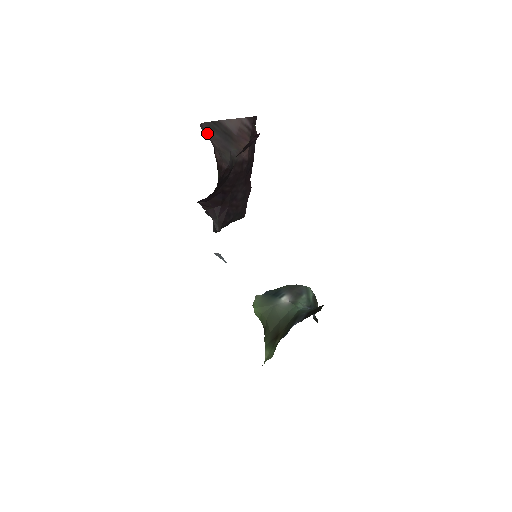
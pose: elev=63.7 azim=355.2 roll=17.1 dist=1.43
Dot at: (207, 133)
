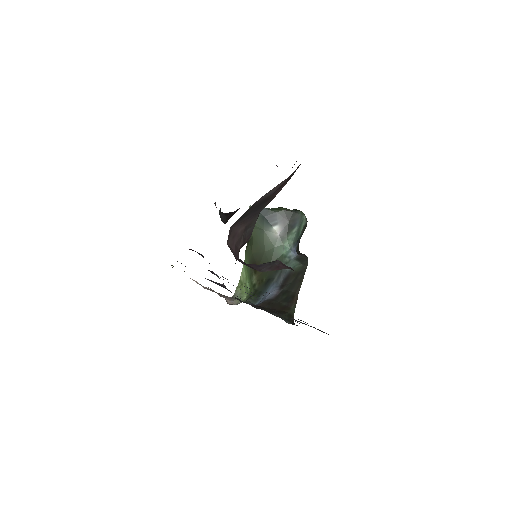
Dot at: (235, 227)
